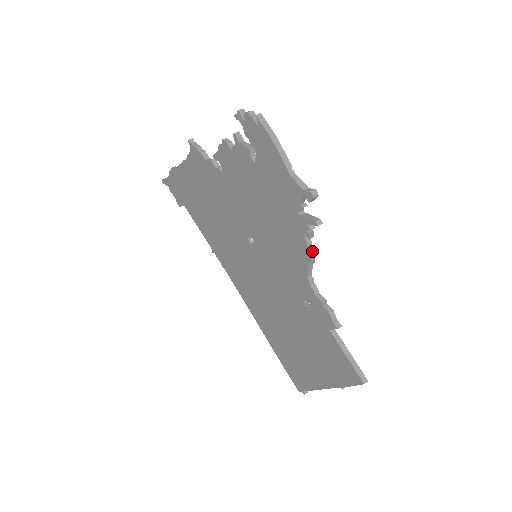
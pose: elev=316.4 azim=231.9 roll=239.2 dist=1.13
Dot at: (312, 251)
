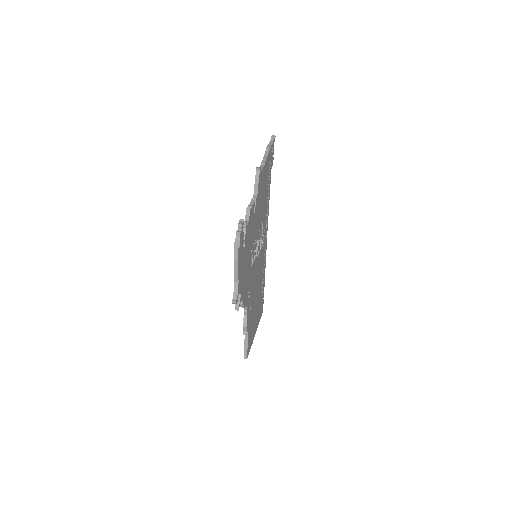
Dot at: (242, 306)
